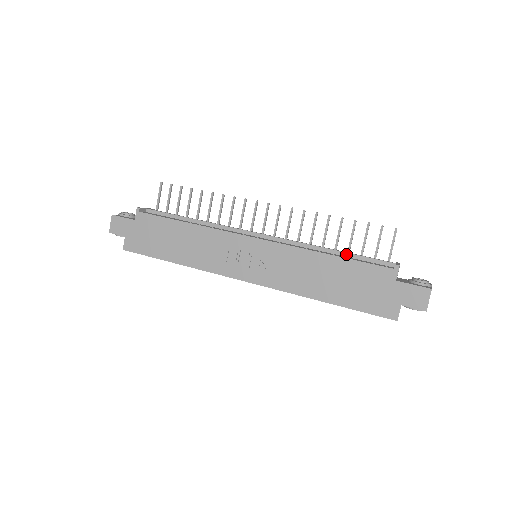
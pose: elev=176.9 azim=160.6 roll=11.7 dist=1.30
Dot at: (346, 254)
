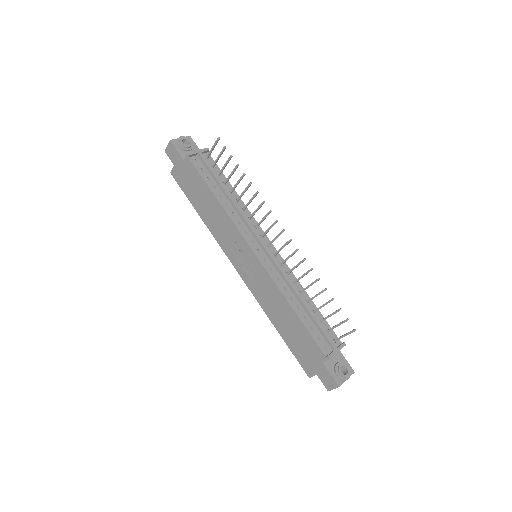
Dot at: (309, 314)
